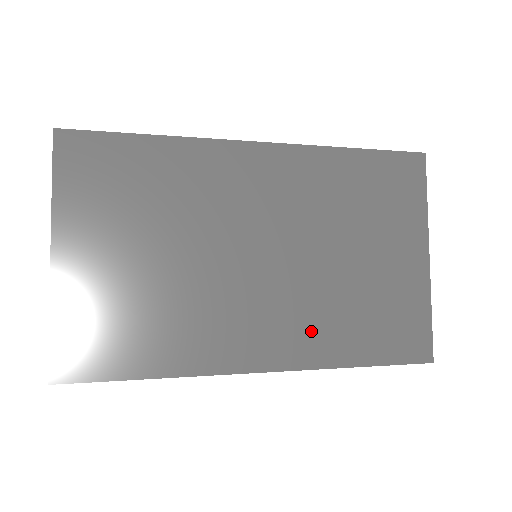
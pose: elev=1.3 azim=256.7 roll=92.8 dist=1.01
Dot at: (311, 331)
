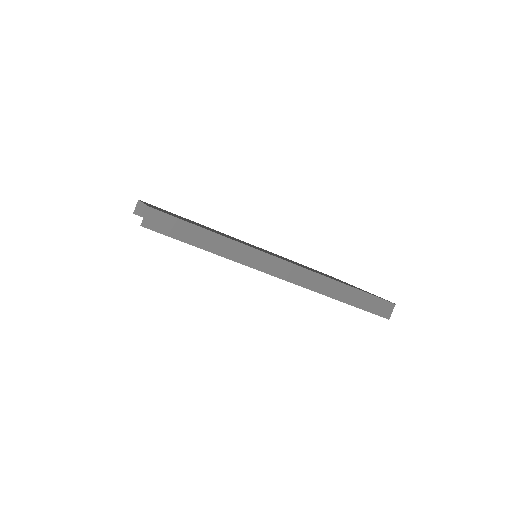
Dot at: occluded
